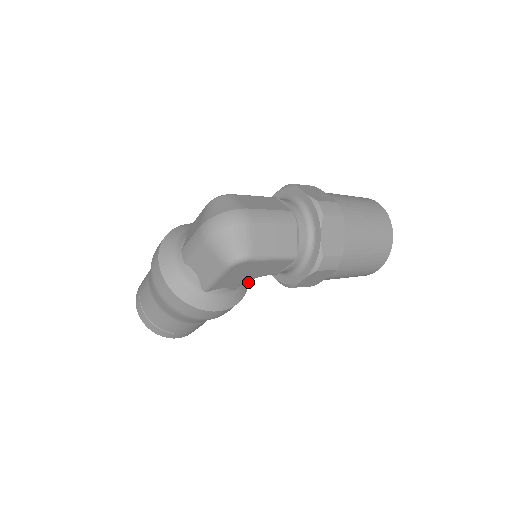
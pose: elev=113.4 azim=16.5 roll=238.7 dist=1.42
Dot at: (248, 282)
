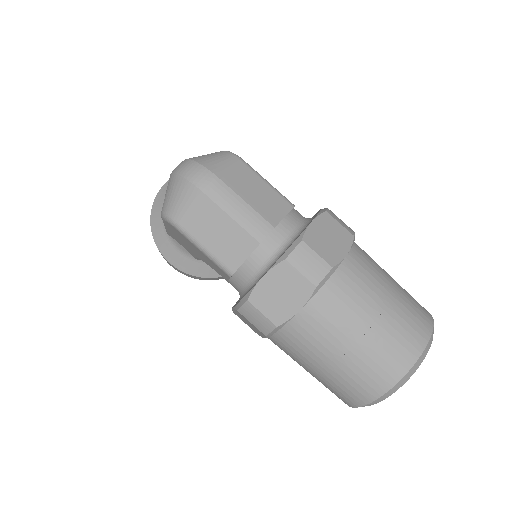
Dot at: occluded
